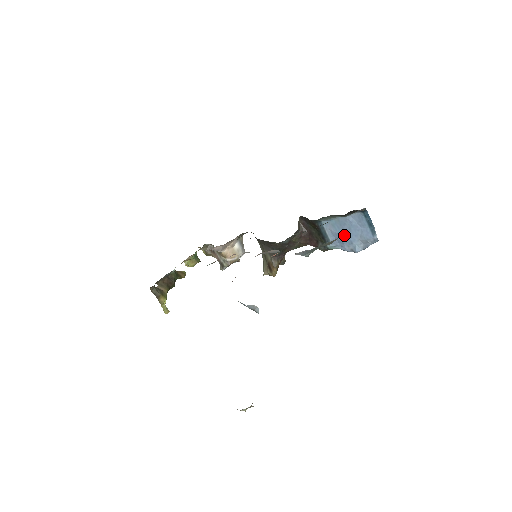
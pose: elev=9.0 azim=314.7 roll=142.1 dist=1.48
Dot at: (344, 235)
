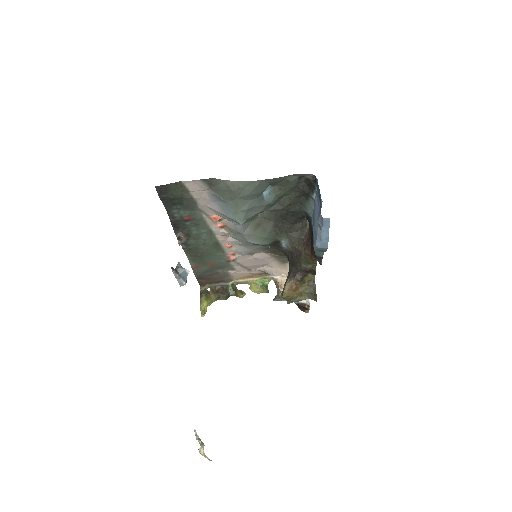
Dot at: (314, 225)
